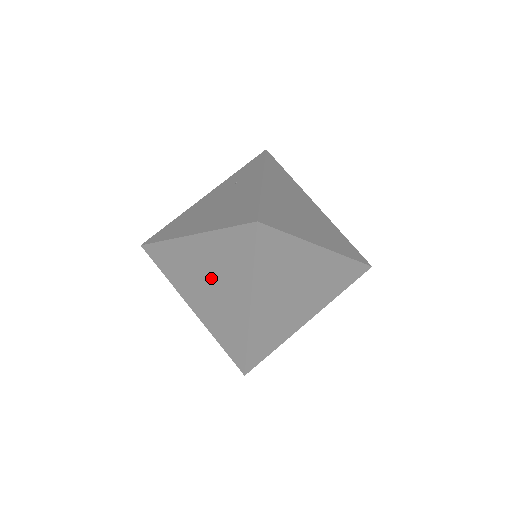
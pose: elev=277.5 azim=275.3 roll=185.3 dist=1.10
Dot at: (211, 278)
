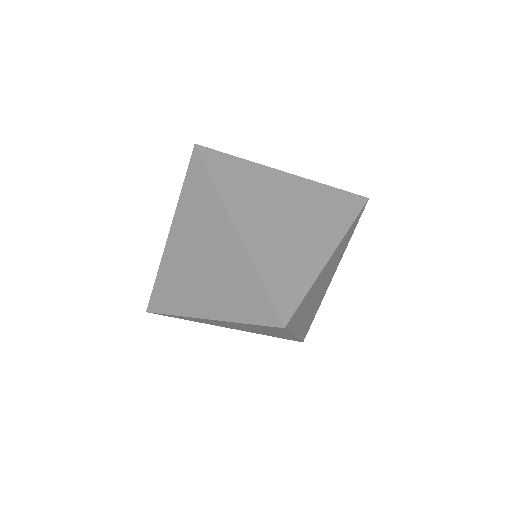
Dot at: (208, 263)
